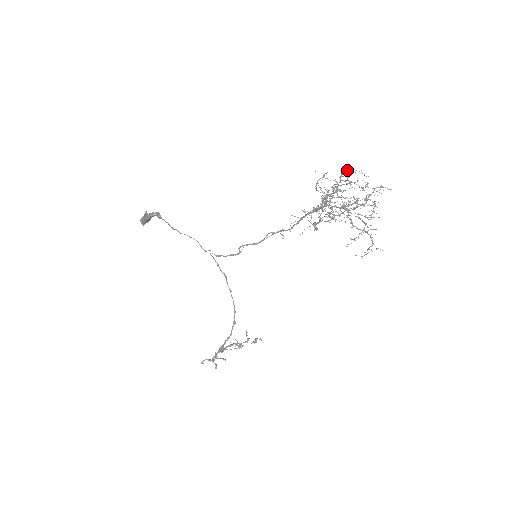
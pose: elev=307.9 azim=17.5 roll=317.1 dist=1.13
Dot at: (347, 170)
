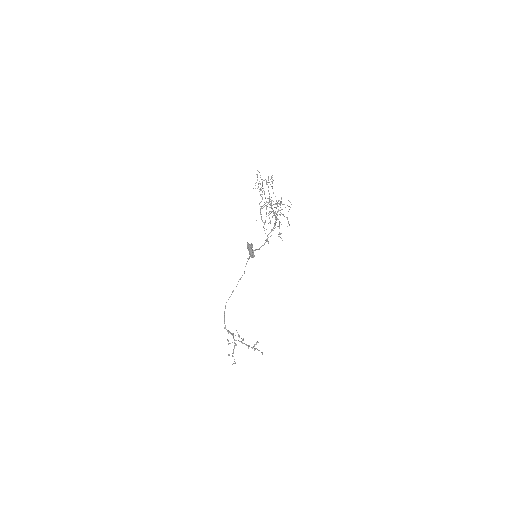
Dot at: (271, 178)
